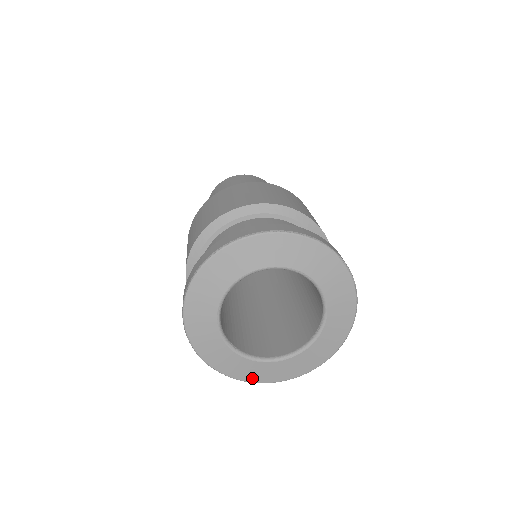
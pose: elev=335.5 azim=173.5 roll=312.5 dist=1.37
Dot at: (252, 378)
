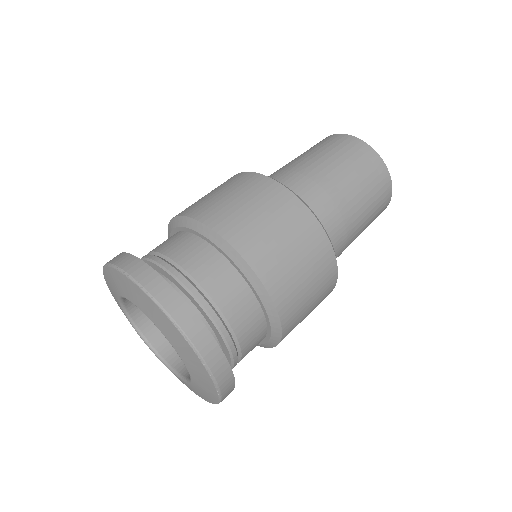
Dot at: occluded
